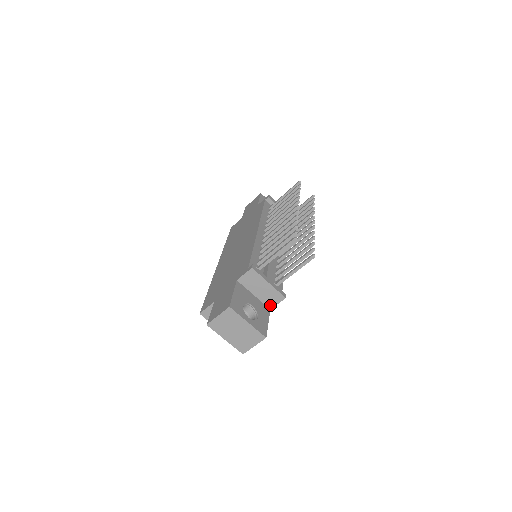
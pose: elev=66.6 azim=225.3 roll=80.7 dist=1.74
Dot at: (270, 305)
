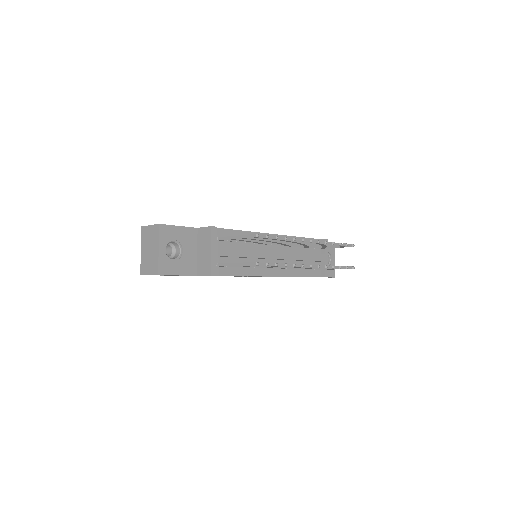
Dot at: (199, 271)
